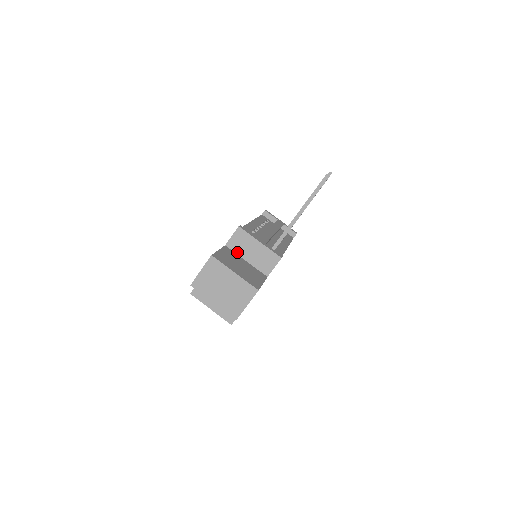
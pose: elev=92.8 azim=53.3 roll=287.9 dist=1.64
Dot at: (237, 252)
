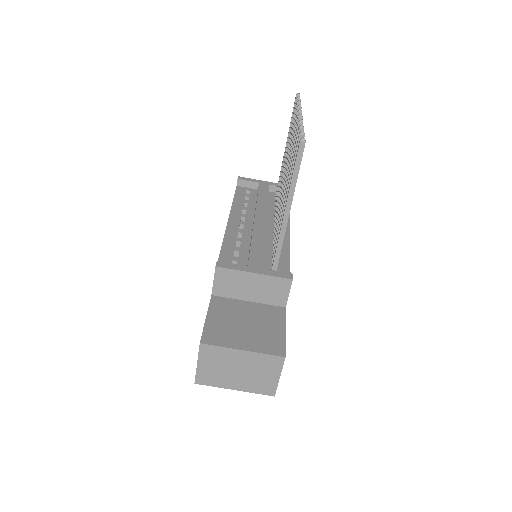
Dot at: (231, 296)
